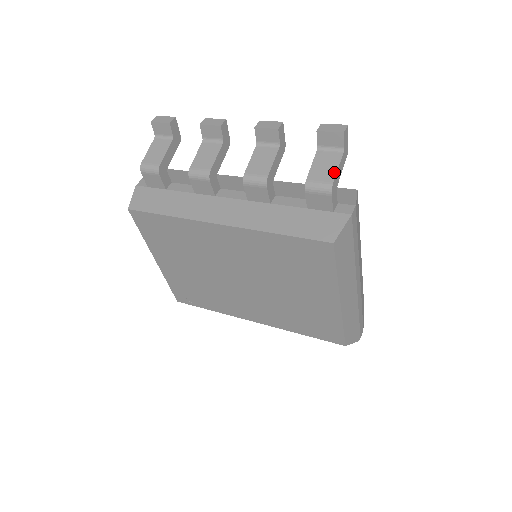
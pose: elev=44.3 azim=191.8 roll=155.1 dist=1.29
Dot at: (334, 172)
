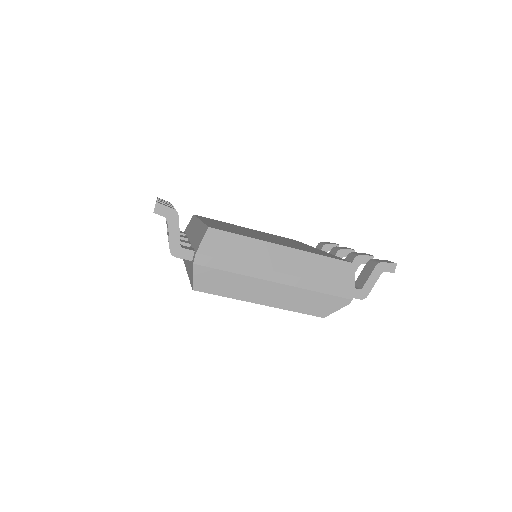
Dot at: (169, 240)
